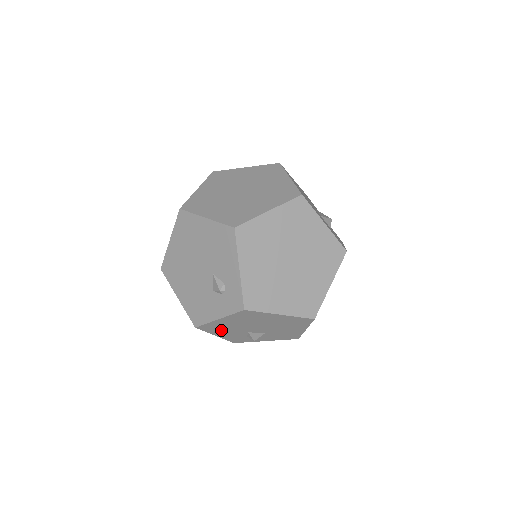
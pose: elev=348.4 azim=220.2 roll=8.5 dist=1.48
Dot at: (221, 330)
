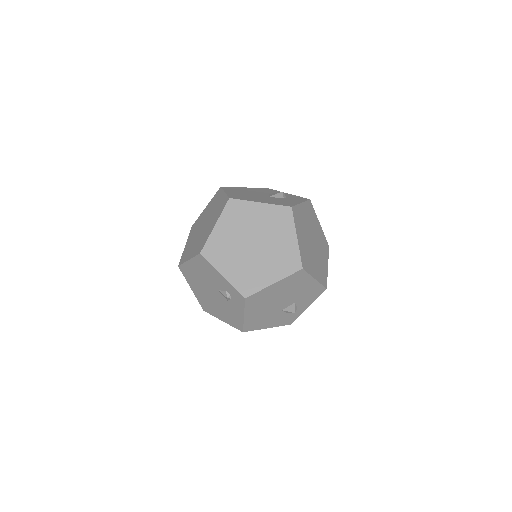
Dot at: (262, 322)
